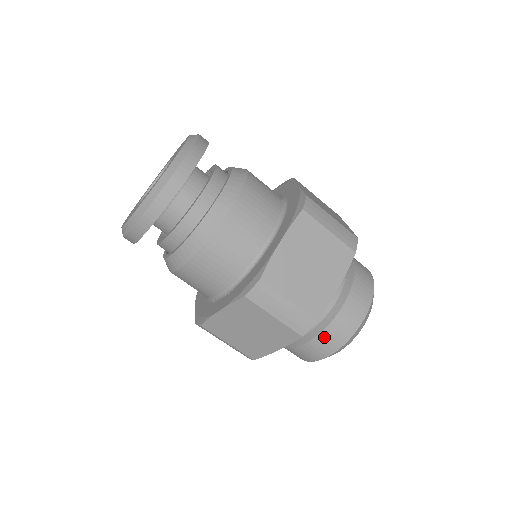
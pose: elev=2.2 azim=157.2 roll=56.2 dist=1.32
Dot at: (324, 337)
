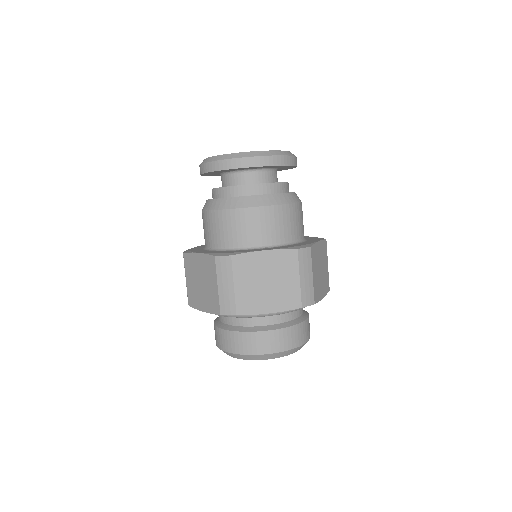
Dot at: (288, 332)
